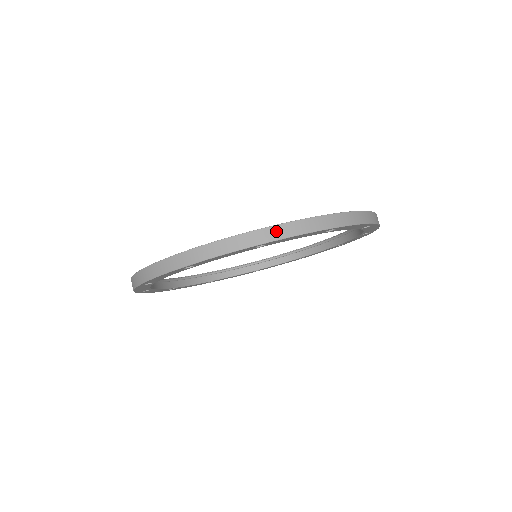
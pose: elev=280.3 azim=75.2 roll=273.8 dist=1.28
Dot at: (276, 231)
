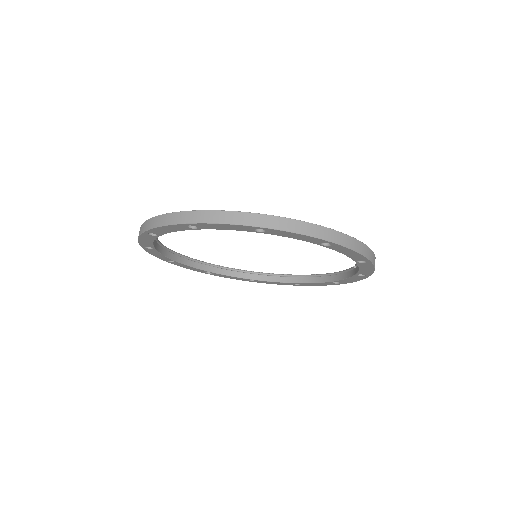
Dot at: (278, 221)
